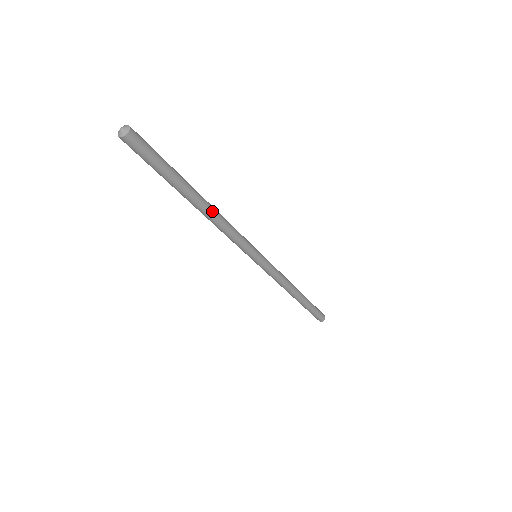
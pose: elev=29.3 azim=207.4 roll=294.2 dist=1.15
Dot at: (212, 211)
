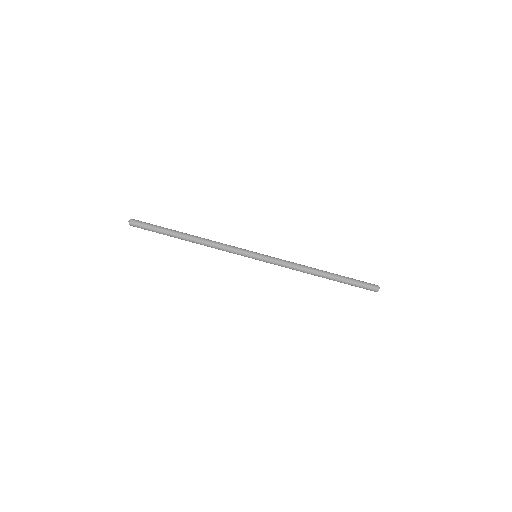
Dot at: (198, 240)
